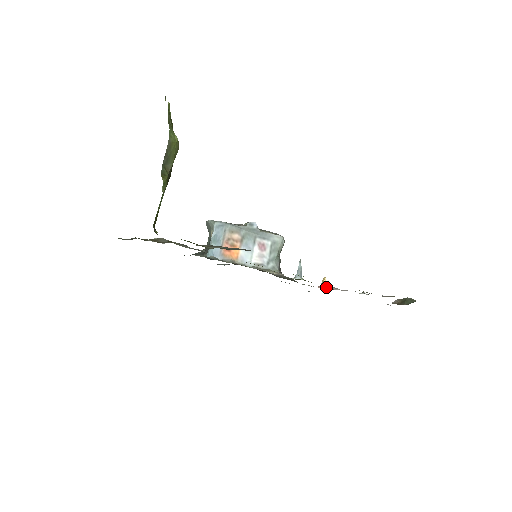
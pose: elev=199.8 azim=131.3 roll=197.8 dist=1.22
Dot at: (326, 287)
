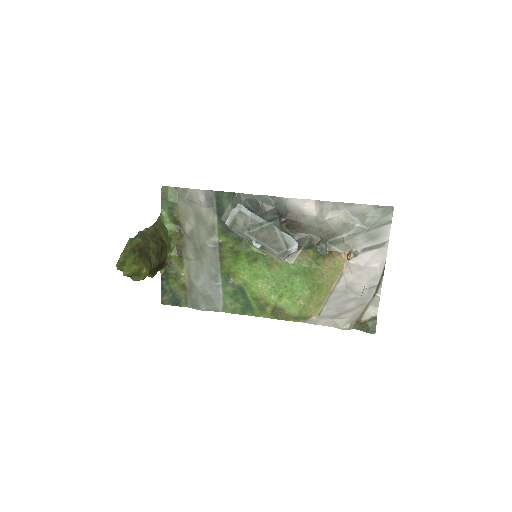
Dot at: (347, 261)
